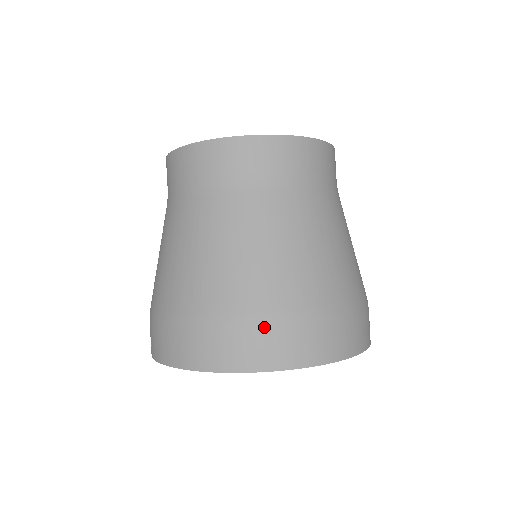
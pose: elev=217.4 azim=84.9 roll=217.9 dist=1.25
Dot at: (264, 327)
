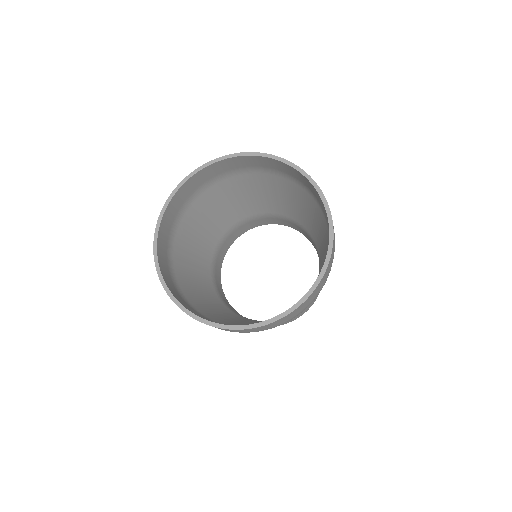
Dot at: occluded
